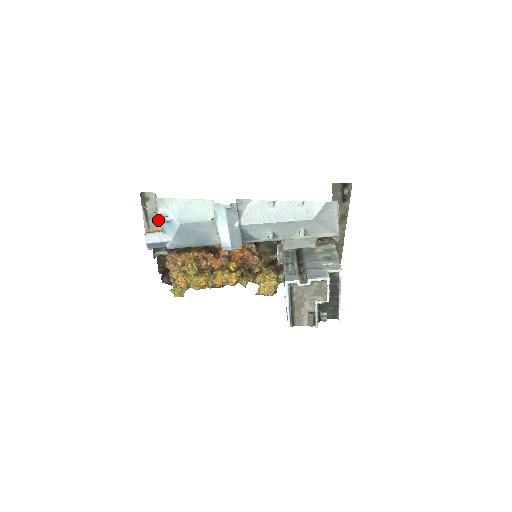
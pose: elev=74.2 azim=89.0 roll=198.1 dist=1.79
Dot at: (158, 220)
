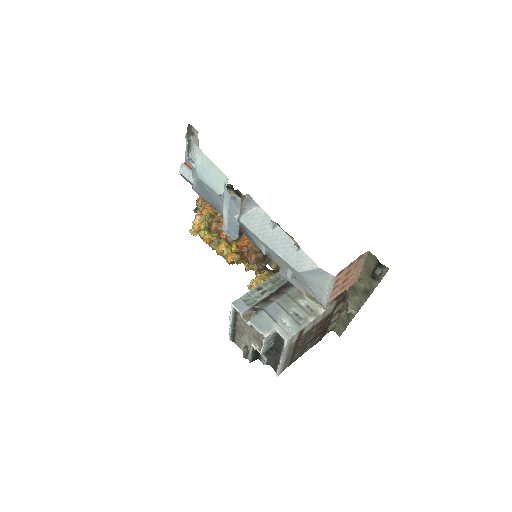
Dot at: occluded
